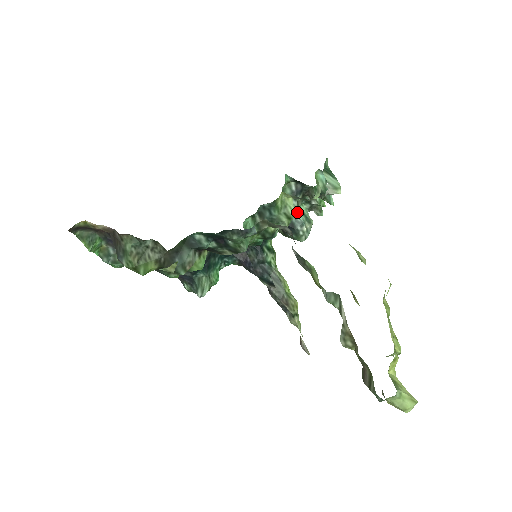
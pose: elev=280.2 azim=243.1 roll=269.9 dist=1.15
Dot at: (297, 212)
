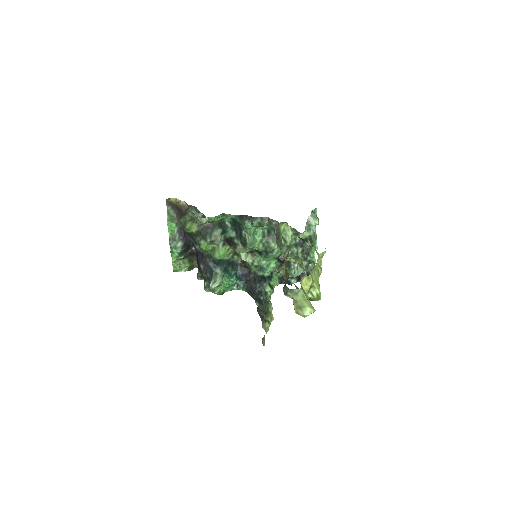
Dot at: occluded
